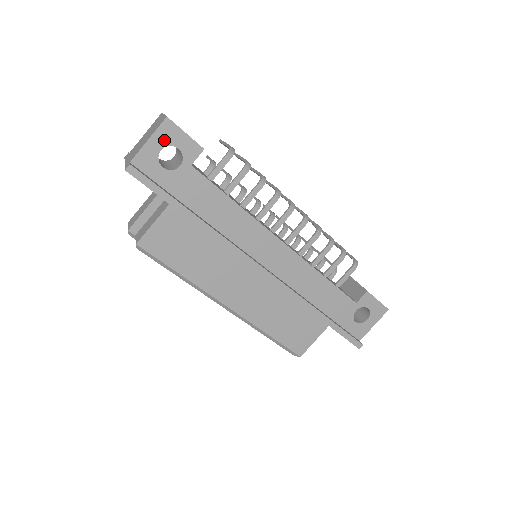
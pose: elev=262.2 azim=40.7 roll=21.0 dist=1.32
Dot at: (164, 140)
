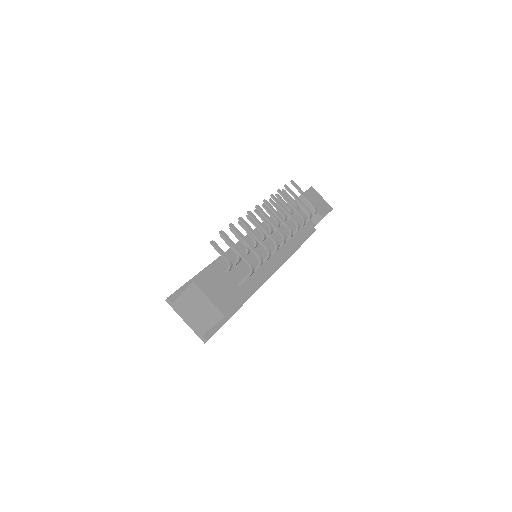
Dot at: occluded
